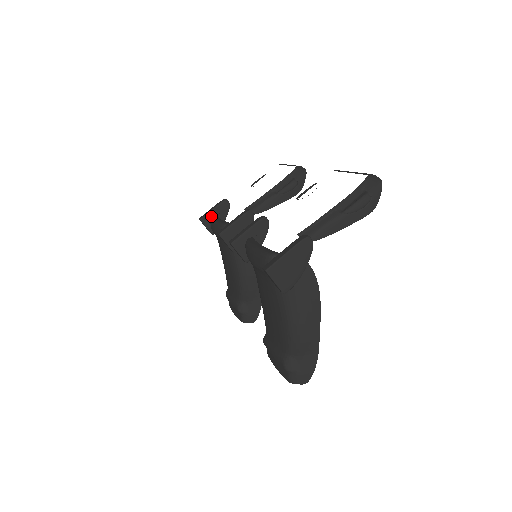
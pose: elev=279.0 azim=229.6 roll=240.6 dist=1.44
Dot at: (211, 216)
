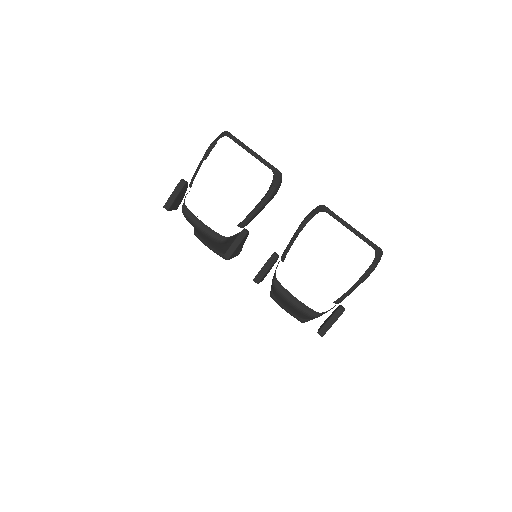
Dot at: (183, 211)
